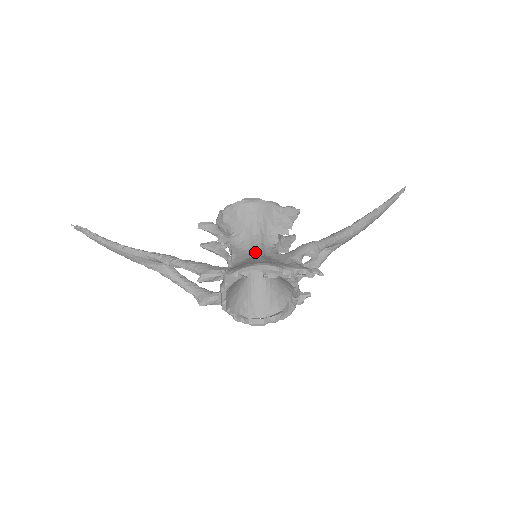
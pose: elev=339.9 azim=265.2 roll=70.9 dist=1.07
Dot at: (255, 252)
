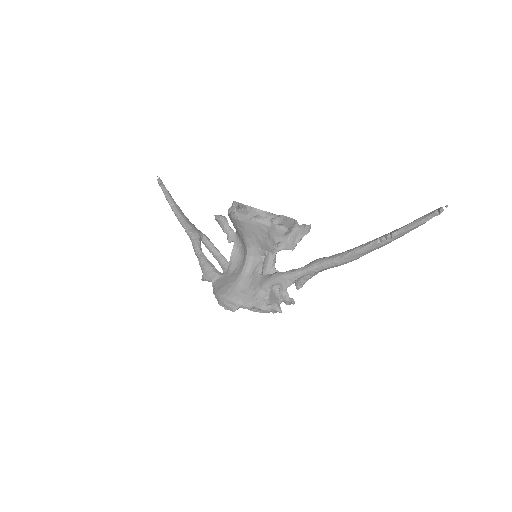
Dot at: (242, 265)
